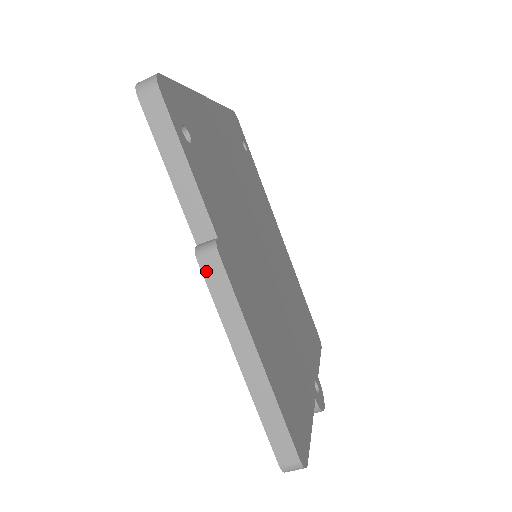
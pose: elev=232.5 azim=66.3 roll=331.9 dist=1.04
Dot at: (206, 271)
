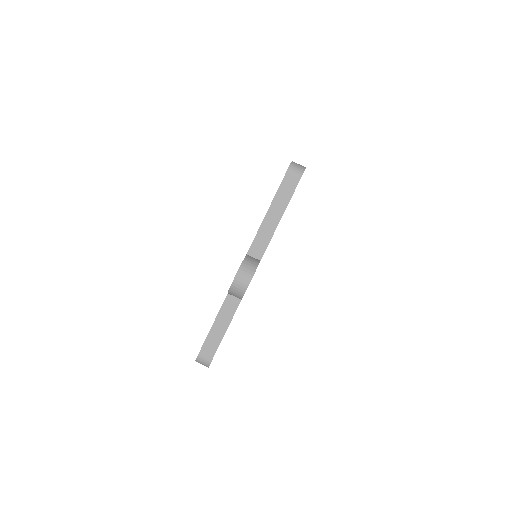
Dot at: occluded
